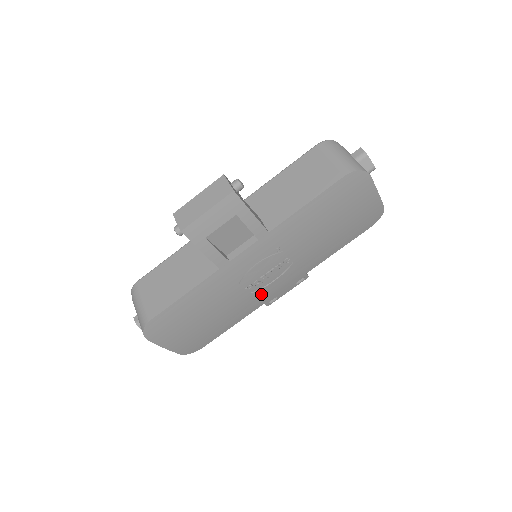
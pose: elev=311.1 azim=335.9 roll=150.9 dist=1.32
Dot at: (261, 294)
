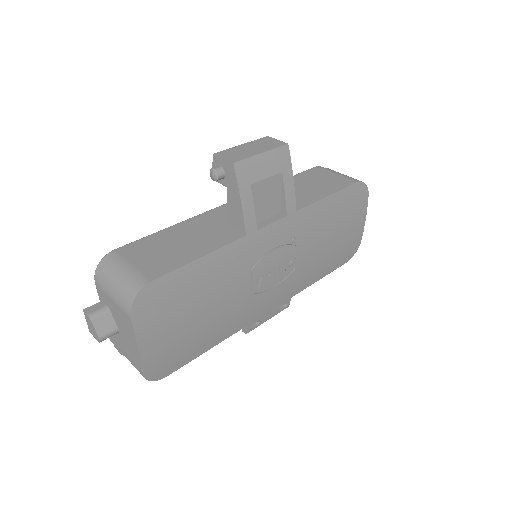
Dot at: (255, 304)
